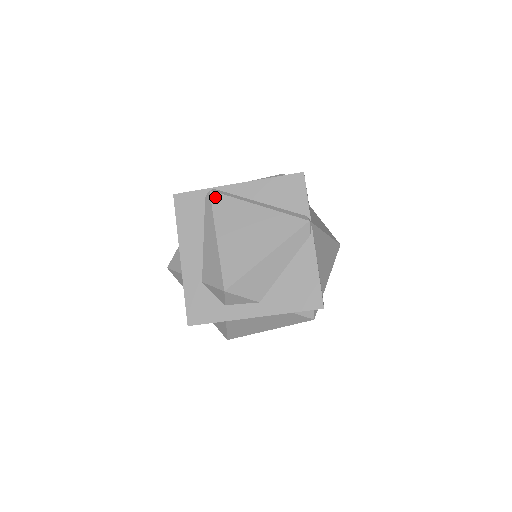
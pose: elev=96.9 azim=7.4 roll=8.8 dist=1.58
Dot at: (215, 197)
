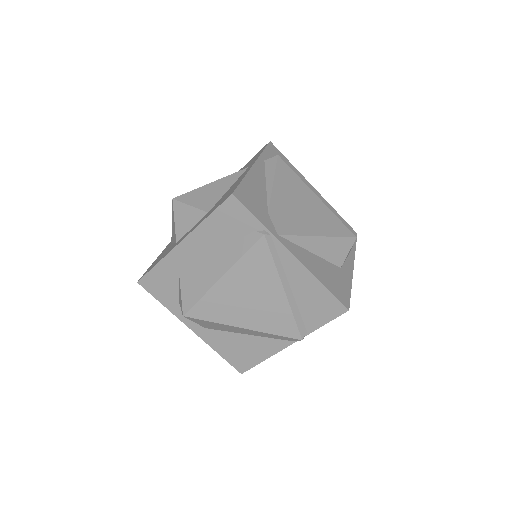
Dot at: (261, 246)
